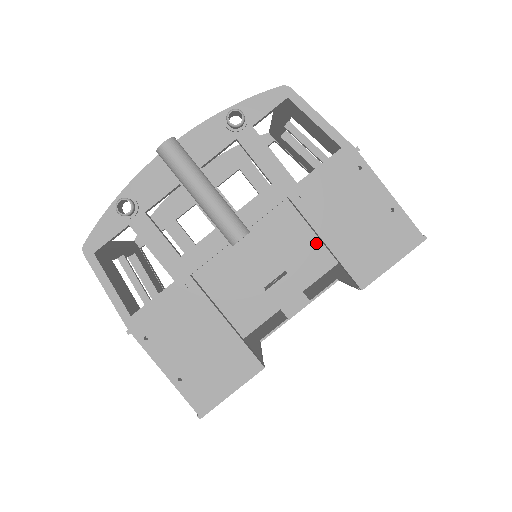
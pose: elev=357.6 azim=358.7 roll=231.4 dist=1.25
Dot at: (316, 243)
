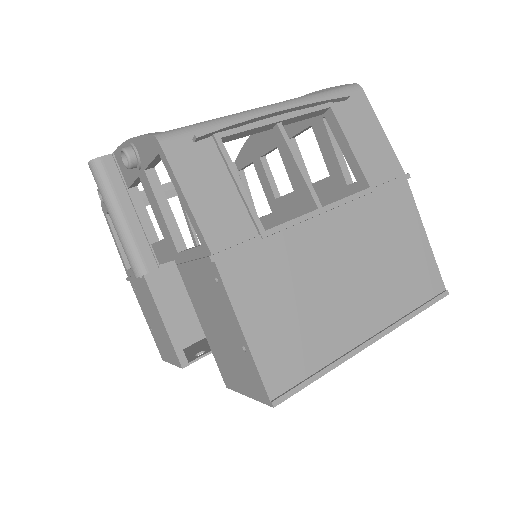
Dot at: occluded
